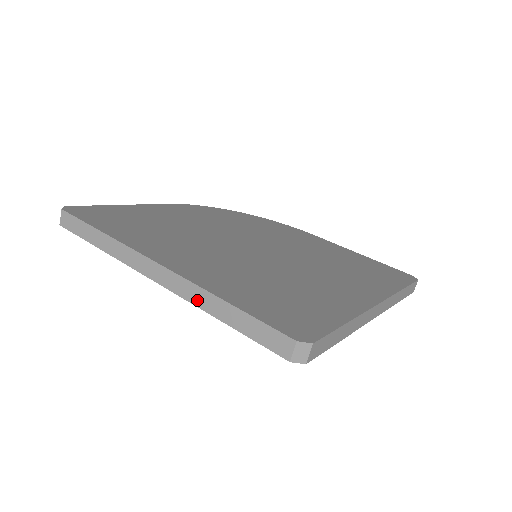
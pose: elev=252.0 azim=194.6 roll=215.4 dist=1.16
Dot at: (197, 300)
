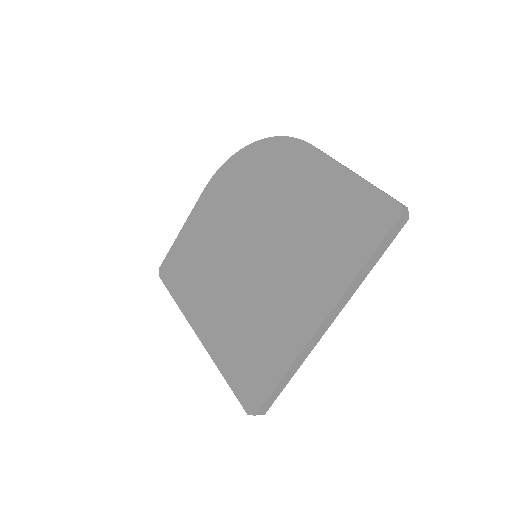
Dot at: occluded
